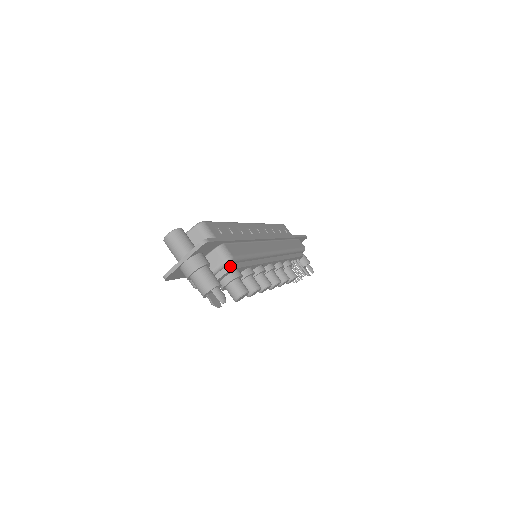
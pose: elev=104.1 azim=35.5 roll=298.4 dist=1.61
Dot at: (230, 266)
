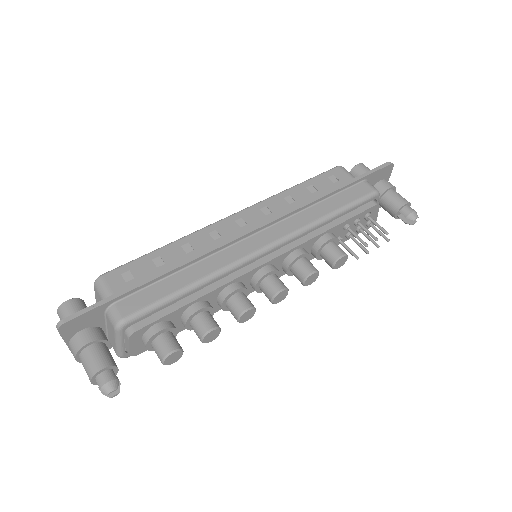
Dot at: (131, 329)
